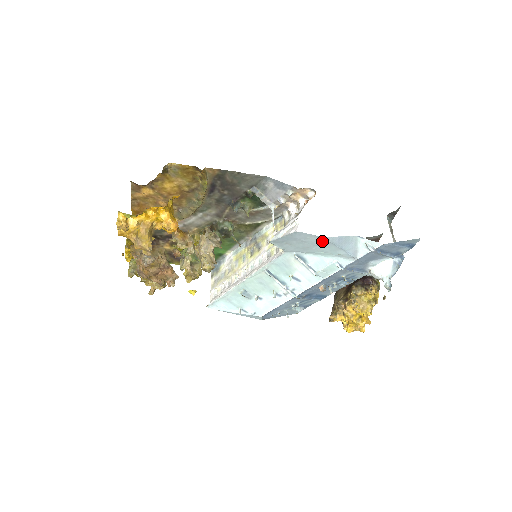
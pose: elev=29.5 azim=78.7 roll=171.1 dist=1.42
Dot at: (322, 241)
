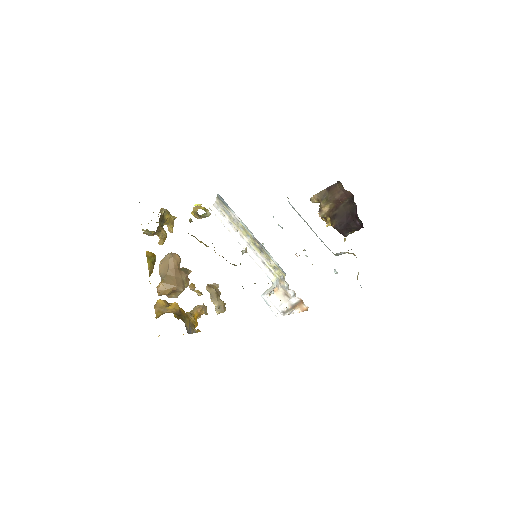
Dot at: occluded
